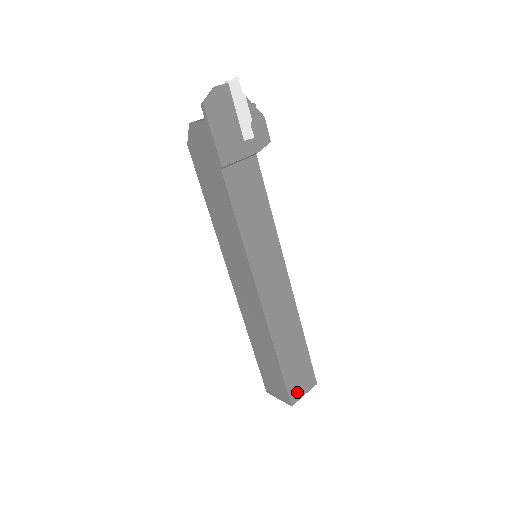
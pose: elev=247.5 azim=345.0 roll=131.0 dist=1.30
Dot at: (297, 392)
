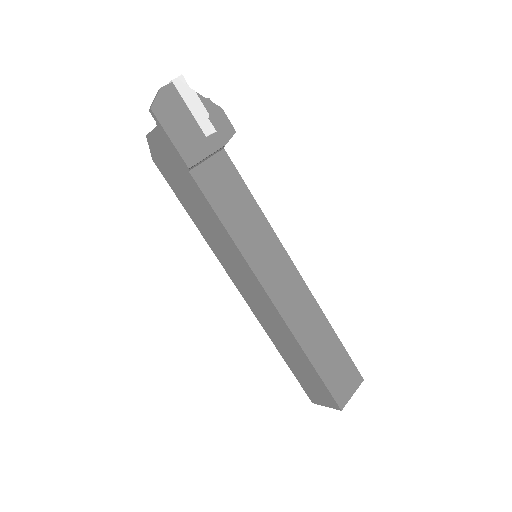
Dot at: (343, 393)
